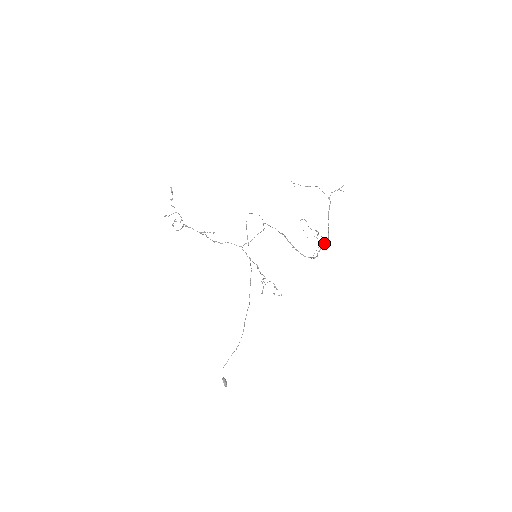
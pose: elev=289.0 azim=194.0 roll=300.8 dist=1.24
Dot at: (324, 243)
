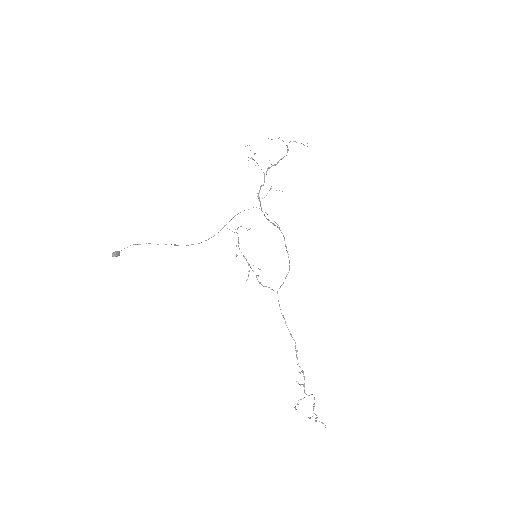
Dot at: (263, 172)
